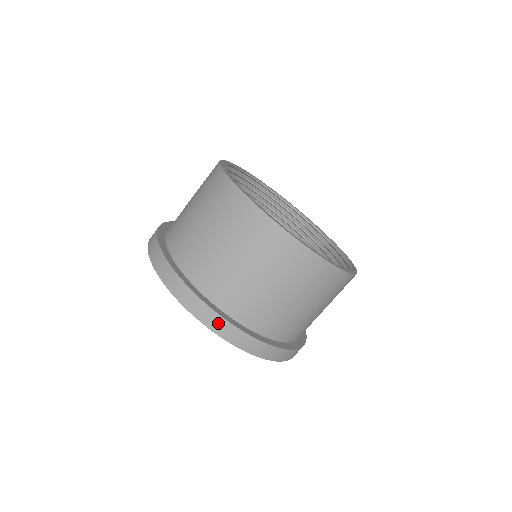
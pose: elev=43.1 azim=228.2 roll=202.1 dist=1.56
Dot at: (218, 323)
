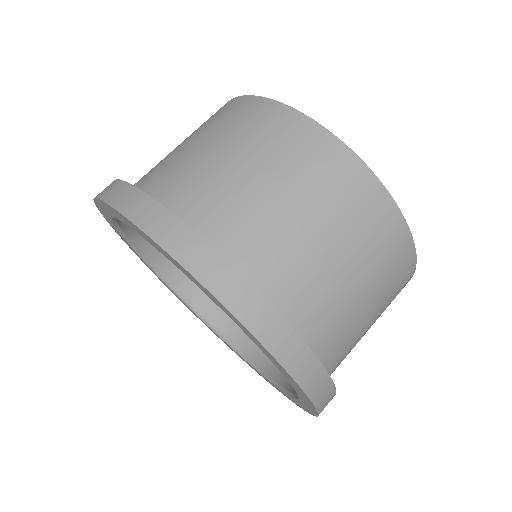
Dot at: (329, 401)
